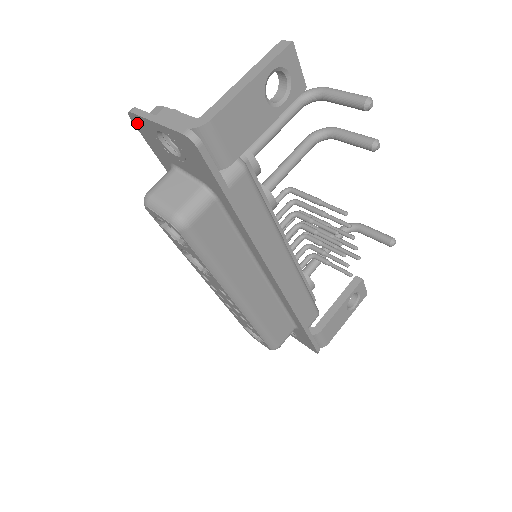
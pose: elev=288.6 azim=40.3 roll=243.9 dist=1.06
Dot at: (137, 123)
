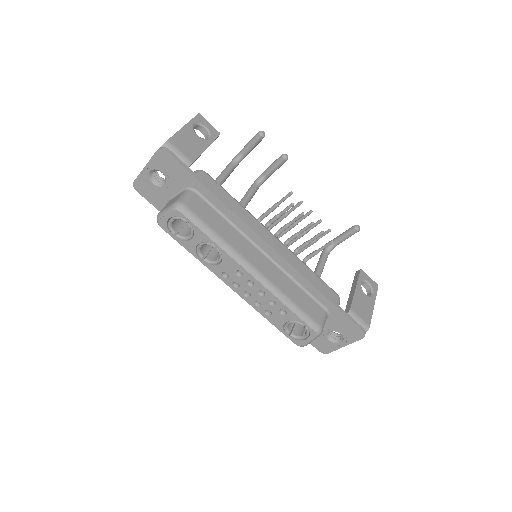
Dot at: (139, 188)
